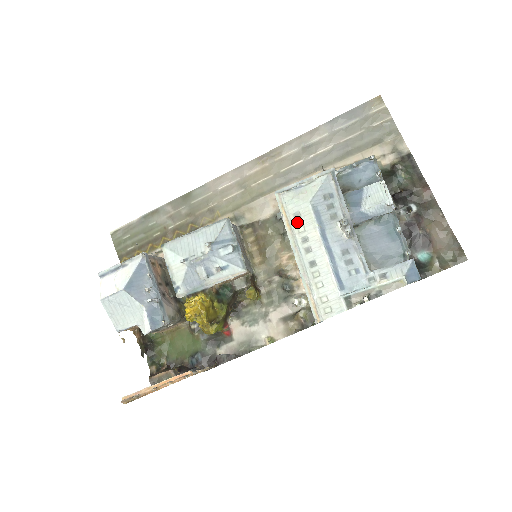
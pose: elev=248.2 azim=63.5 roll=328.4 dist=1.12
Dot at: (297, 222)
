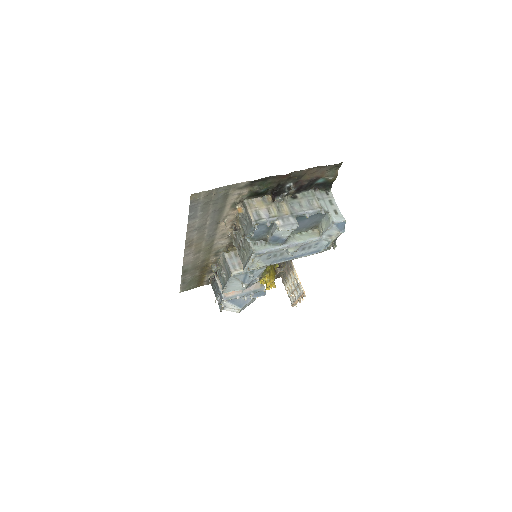
Dot at: occluded
